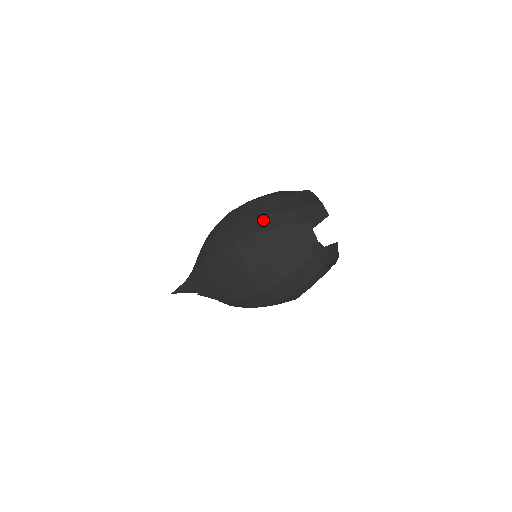
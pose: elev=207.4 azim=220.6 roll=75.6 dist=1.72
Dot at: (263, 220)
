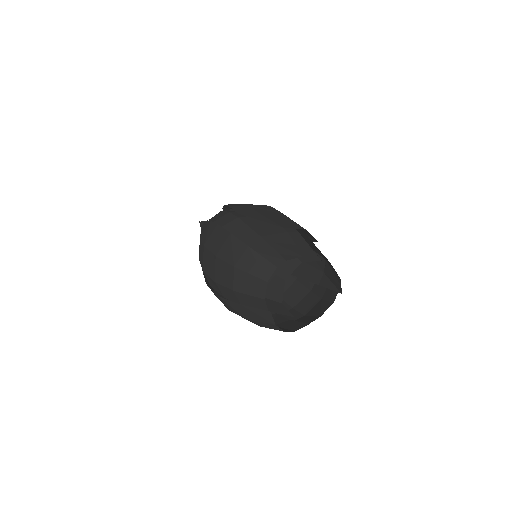
Dot at: (252, 322)
